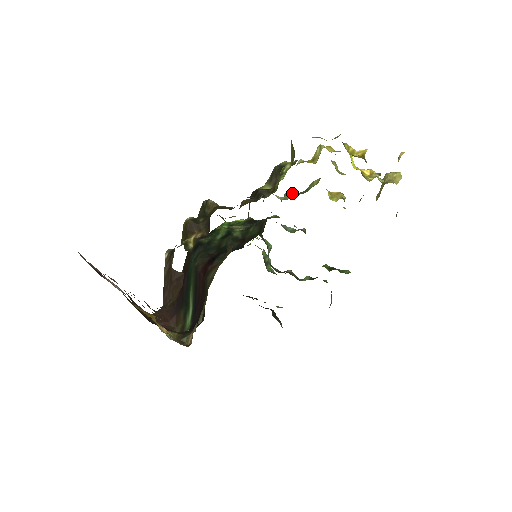
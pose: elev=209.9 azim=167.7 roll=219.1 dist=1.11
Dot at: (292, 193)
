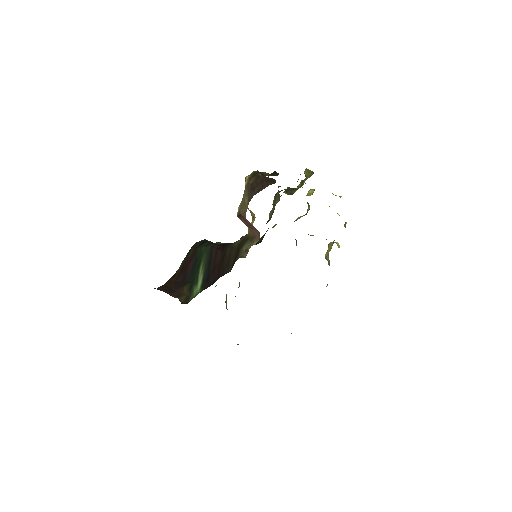
Dot at: occluded
